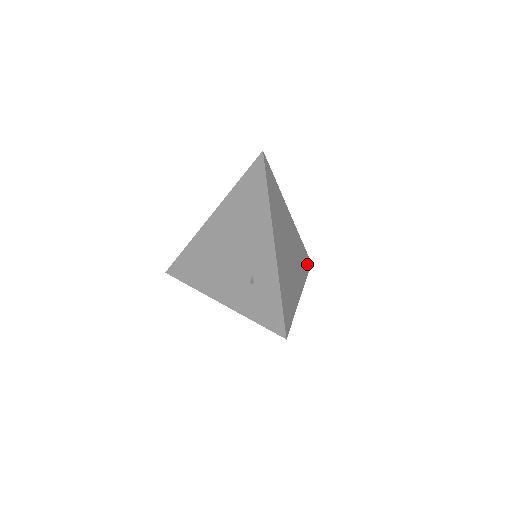
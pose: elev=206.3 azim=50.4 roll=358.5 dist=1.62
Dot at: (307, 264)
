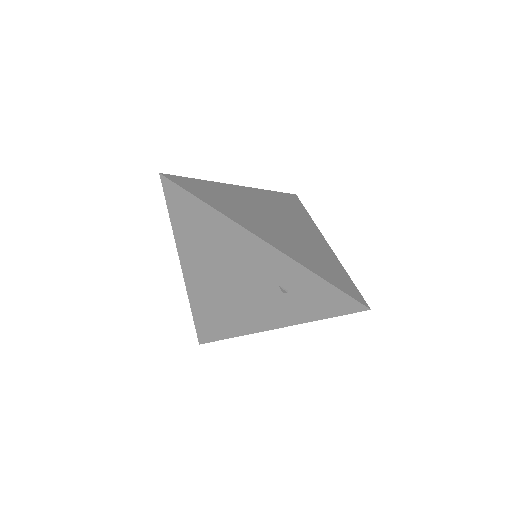
Dot at: (296, 203)
